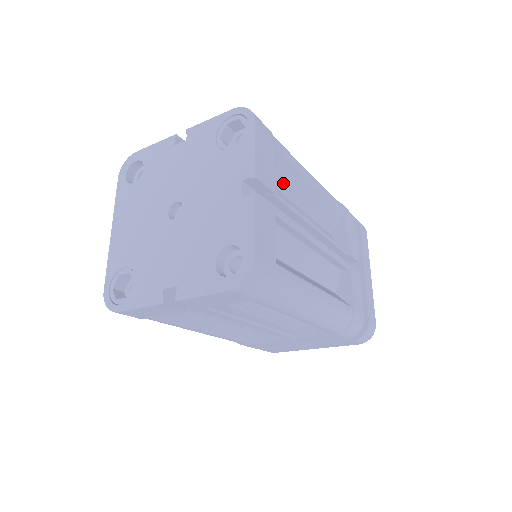
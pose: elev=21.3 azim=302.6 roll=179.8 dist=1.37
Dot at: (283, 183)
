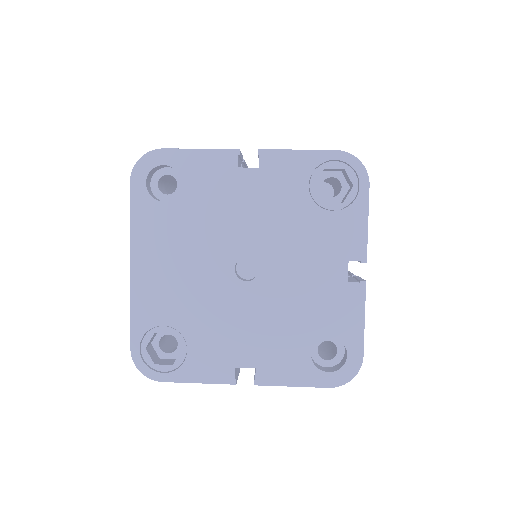
Dot at: occluded
